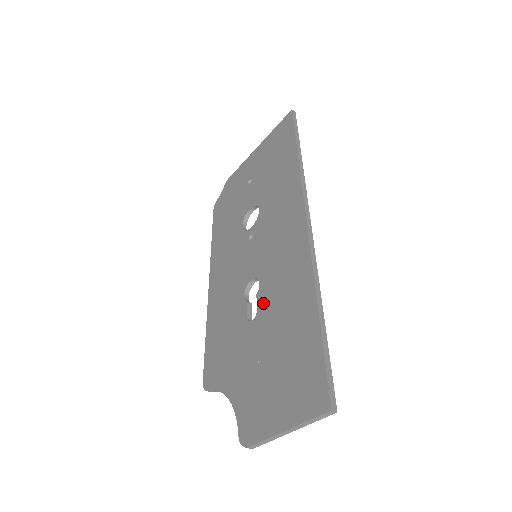
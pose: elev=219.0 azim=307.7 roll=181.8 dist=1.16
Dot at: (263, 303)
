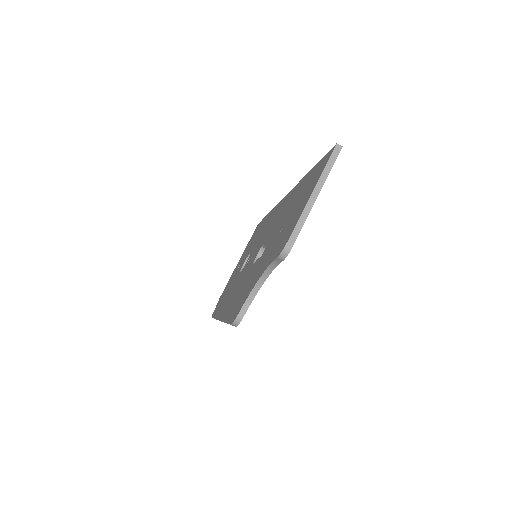
Dot at: (270, 237)
